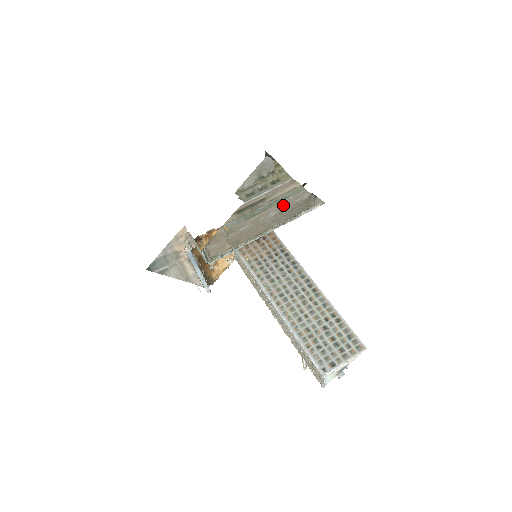
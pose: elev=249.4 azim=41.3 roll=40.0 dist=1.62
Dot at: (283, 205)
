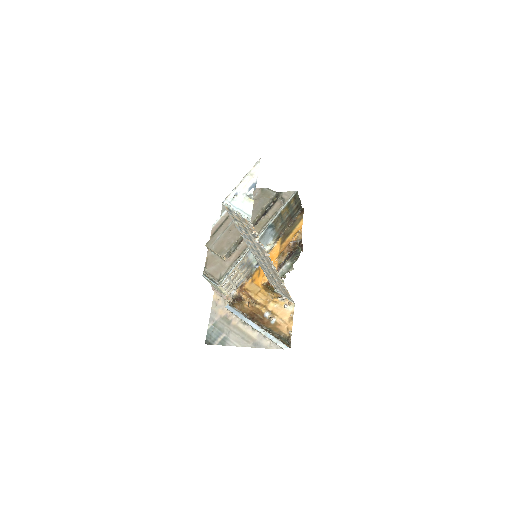
Dot at: occluded
